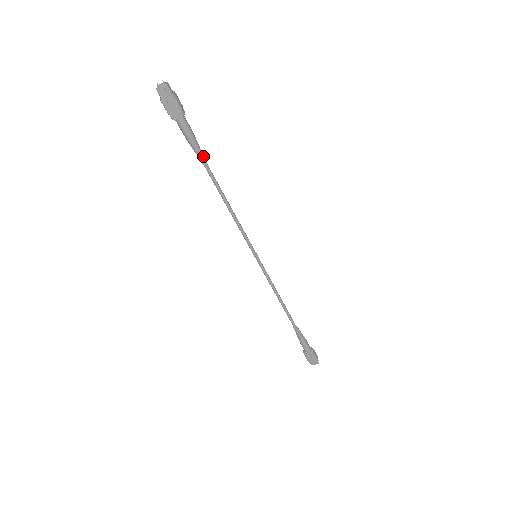
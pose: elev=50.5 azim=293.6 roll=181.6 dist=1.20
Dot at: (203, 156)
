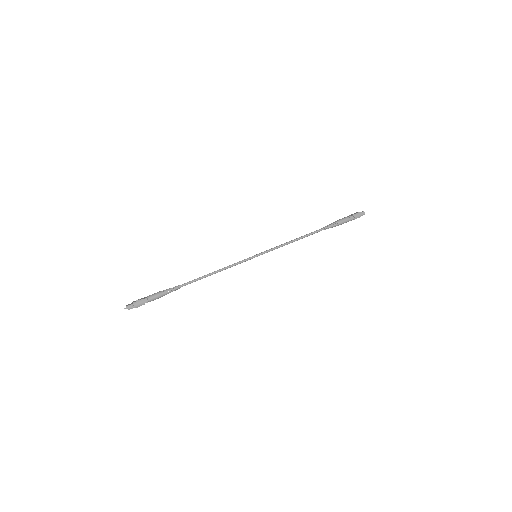
Dot at: (176, 288)
